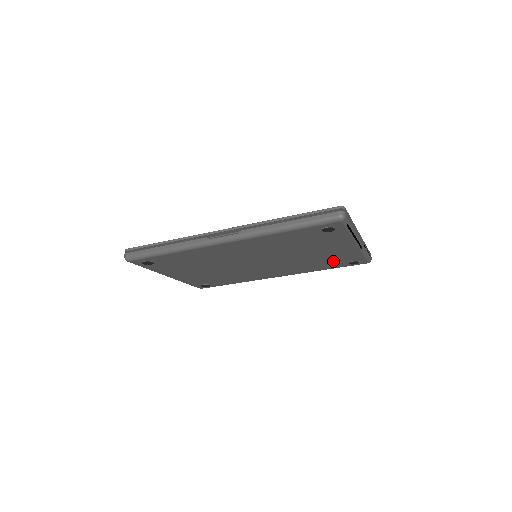
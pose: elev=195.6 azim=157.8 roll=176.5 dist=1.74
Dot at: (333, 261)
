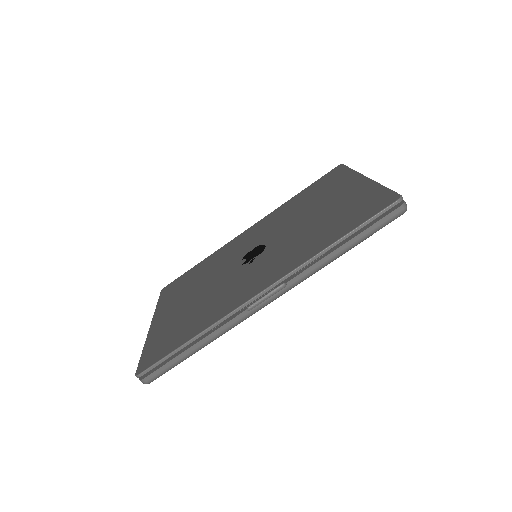
Dot at: occluded
